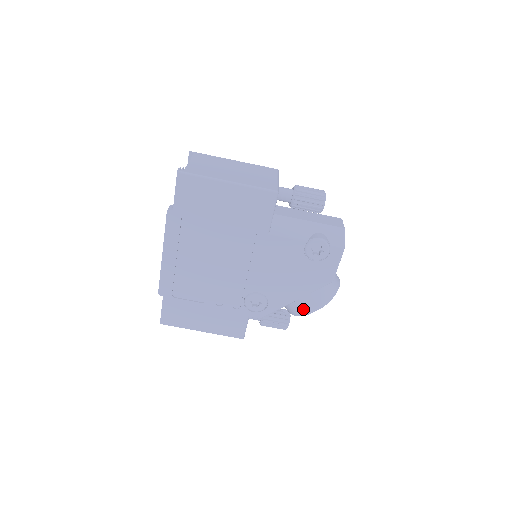
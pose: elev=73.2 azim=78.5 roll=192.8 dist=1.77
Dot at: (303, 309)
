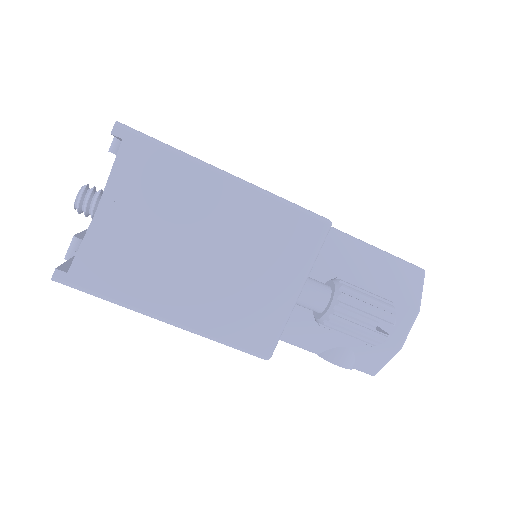
Dot at: occluded
